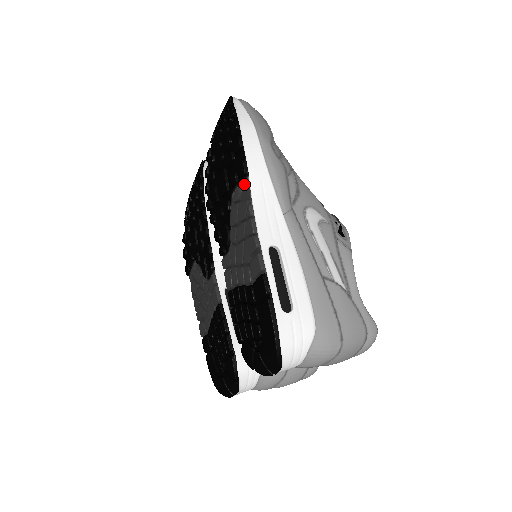
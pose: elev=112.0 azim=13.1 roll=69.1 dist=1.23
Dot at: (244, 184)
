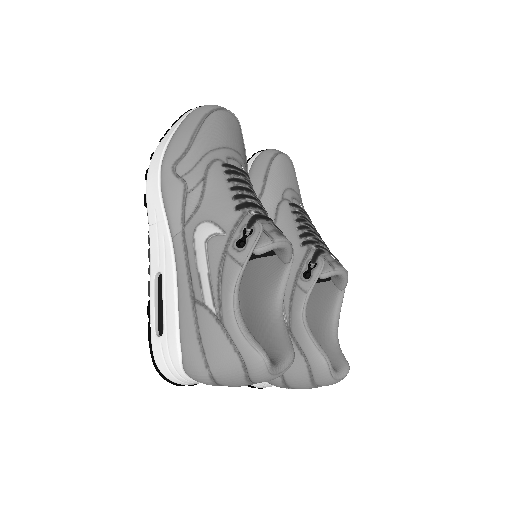
Dot at: occluded
